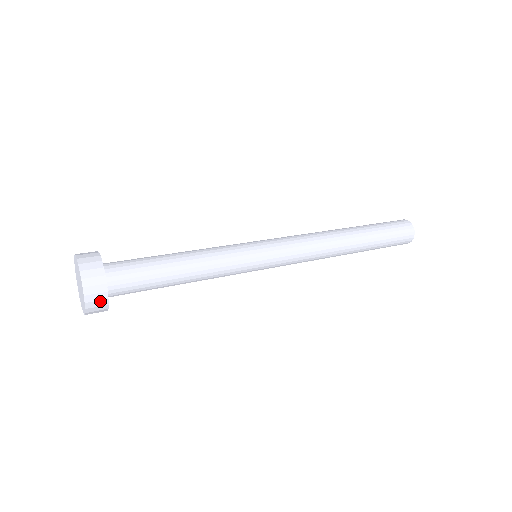
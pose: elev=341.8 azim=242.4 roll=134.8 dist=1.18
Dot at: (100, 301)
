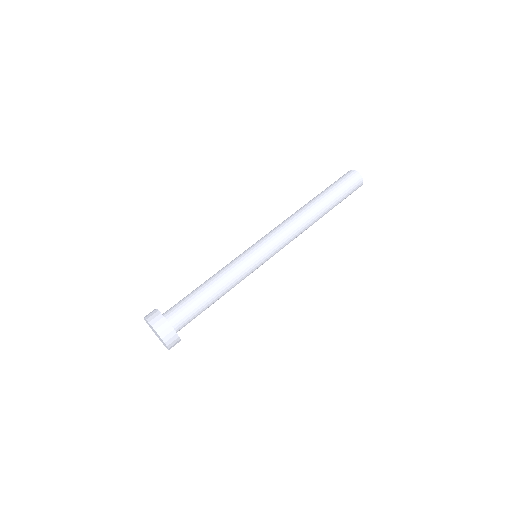
Dot at: occluded
